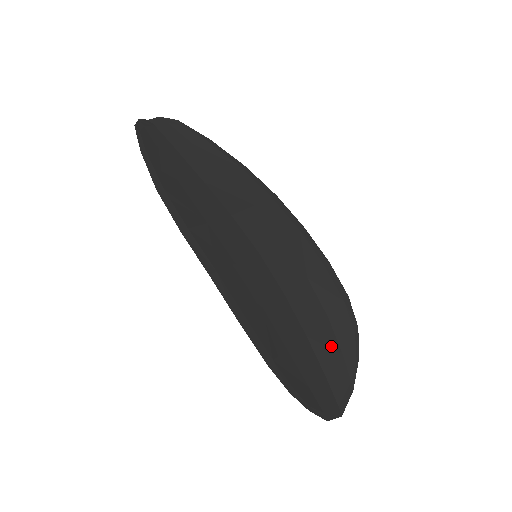
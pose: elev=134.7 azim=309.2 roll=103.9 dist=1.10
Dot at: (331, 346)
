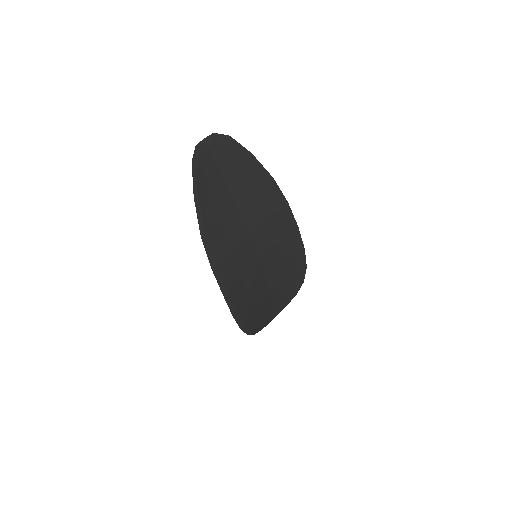
Dot at: (282, 294)
